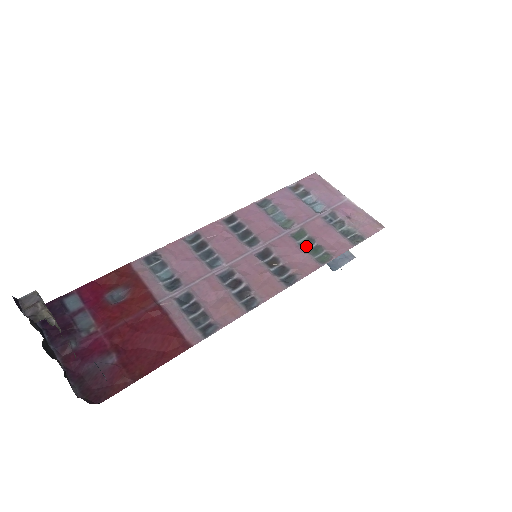
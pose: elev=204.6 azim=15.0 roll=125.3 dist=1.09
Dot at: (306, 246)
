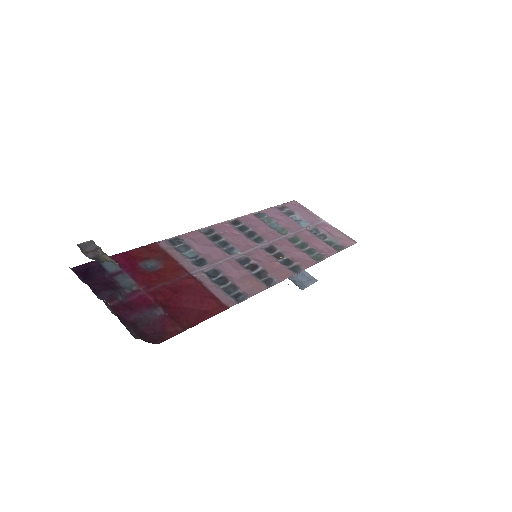
Dot at: (302, 248)
